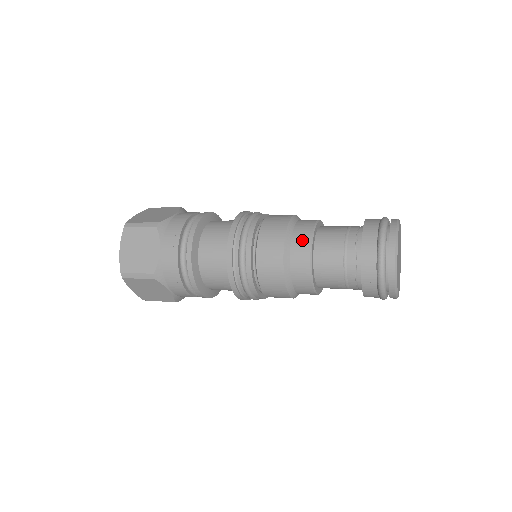
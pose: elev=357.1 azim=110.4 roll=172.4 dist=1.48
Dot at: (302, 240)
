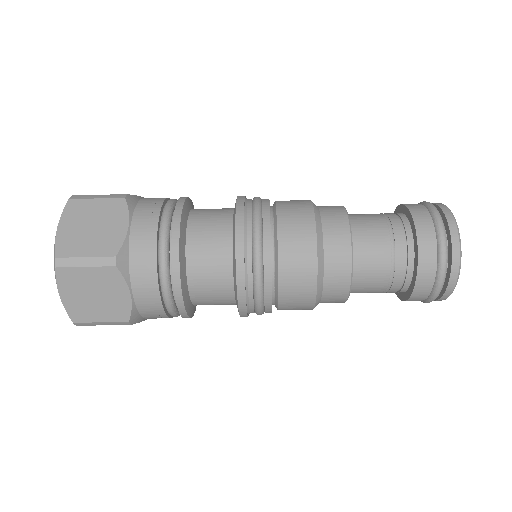
Dot at: occluded
